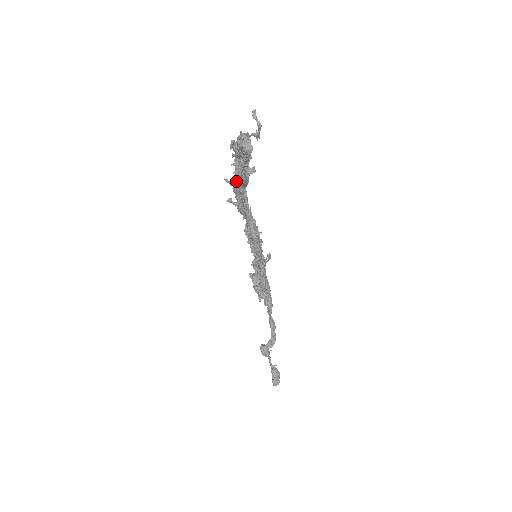
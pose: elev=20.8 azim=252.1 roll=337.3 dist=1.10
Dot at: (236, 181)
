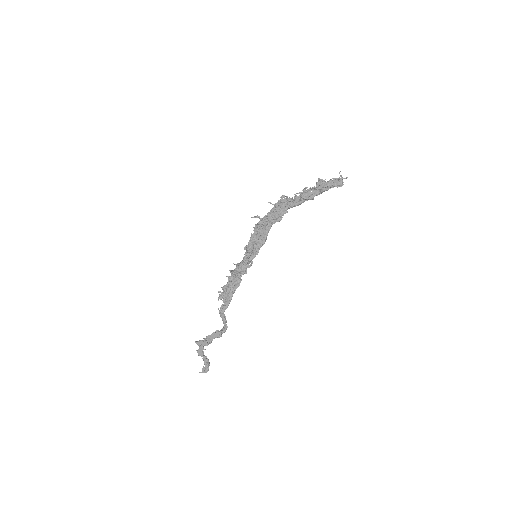
Dot at: (290, 203)
